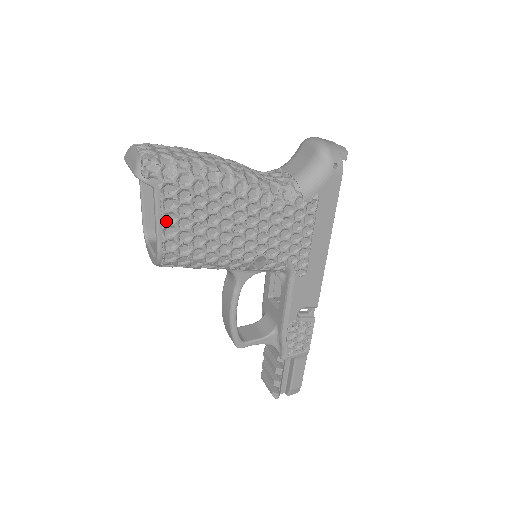
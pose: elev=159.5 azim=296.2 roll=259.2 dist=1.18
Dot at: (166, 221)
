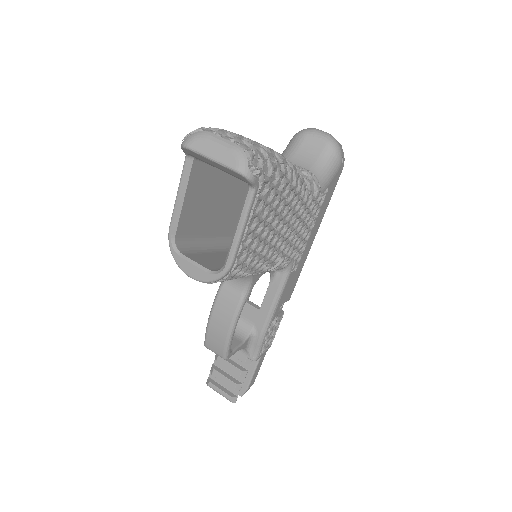
Dot at: (247, 227)
